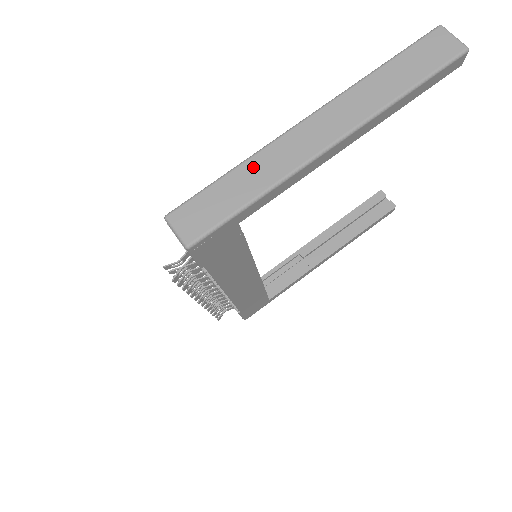
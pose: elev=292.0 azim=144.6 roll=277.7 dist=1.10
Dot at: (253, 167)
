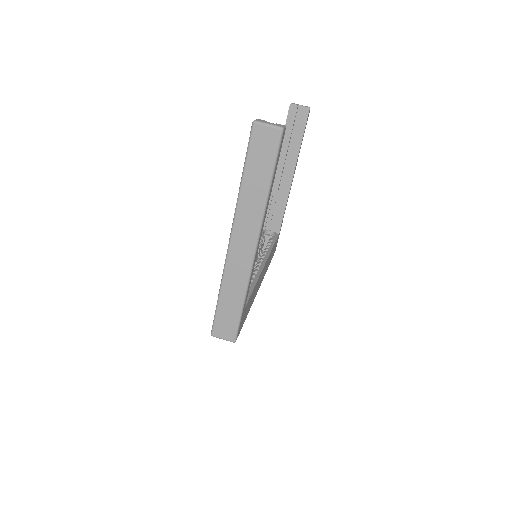
Dot at: (228, 286)
